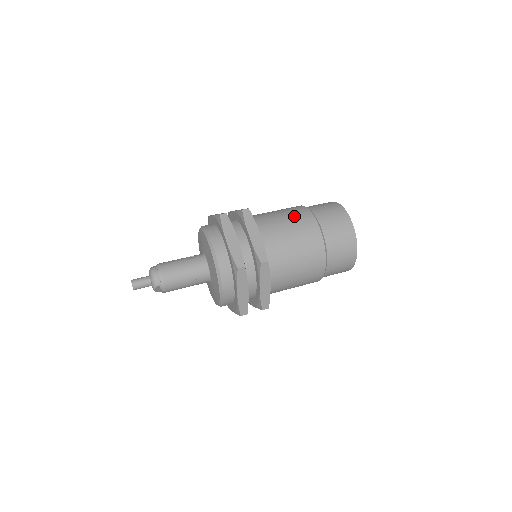
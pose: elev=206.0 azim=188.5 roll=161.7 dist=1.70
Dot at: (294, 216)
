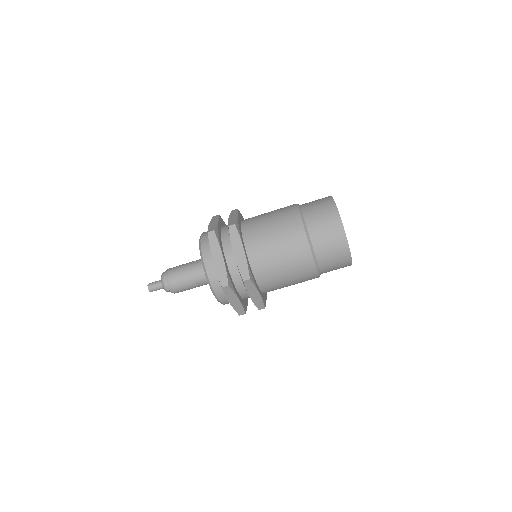
Dot at: (283, 224)
